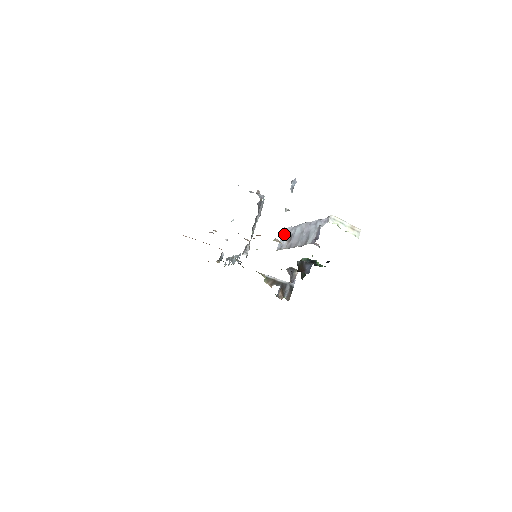
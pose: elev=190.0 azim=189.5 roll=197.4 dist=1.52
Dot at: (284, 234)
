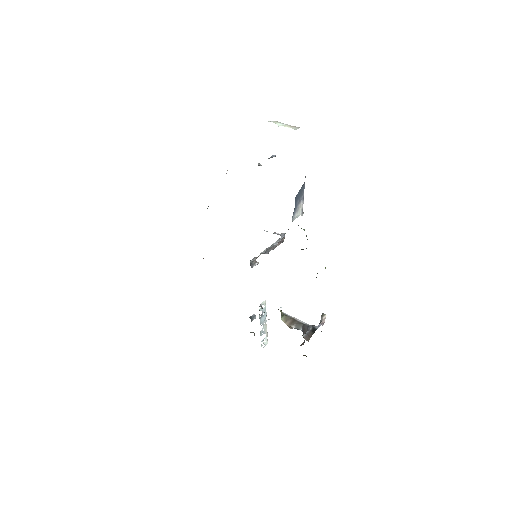
Dot at: occluded
